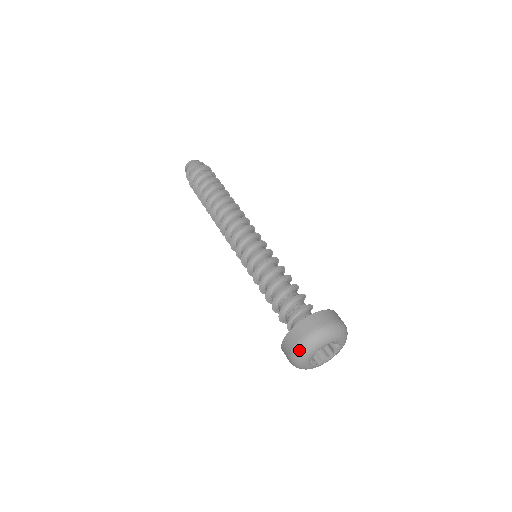
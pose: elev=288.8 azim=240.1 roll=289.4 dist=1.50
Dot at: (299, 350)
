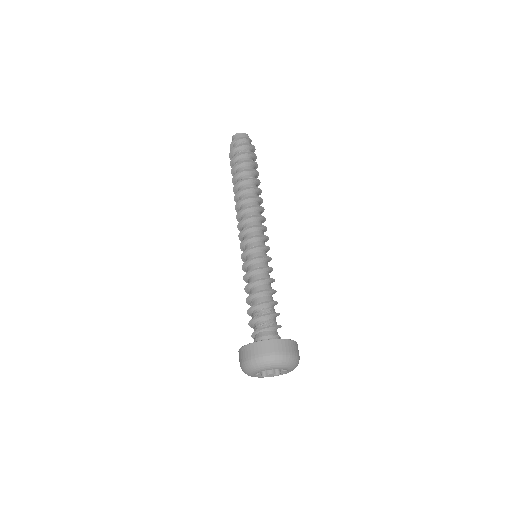
Dot at: (250, 364)
